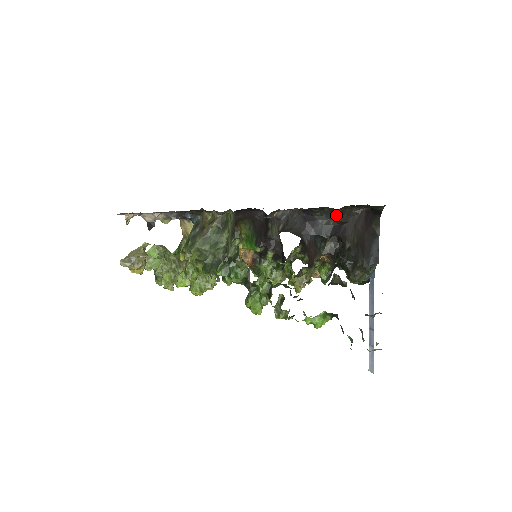
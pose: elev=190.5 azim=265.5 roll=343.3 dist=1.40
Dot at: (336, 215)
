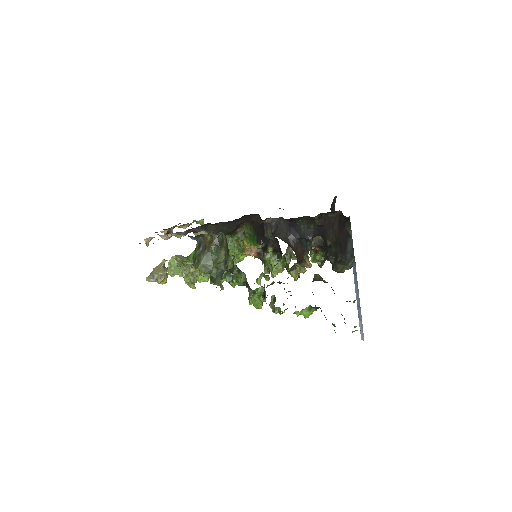
Dot at: (315, 221)
